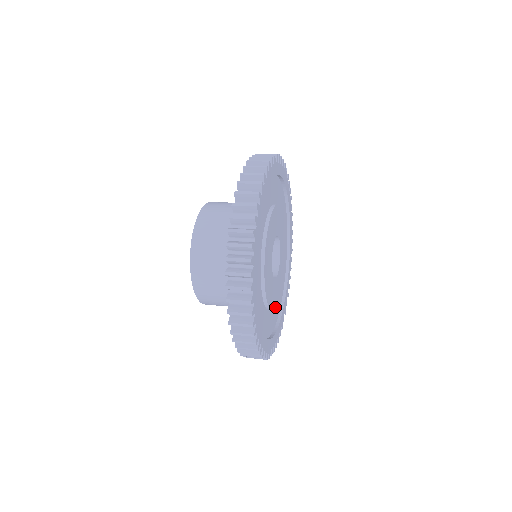
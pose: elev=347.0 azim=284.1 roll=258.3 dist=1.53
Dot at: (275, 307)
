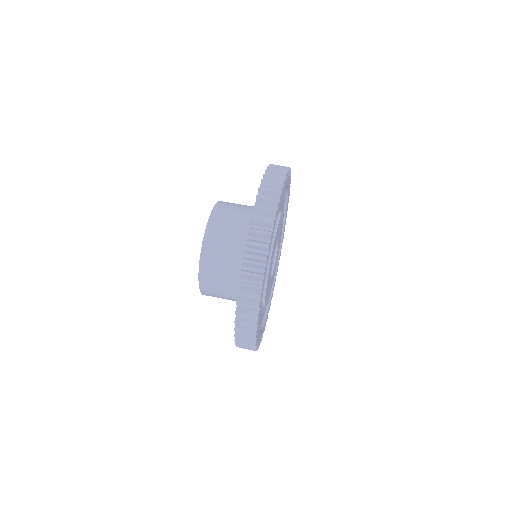
Dot at: occluded
